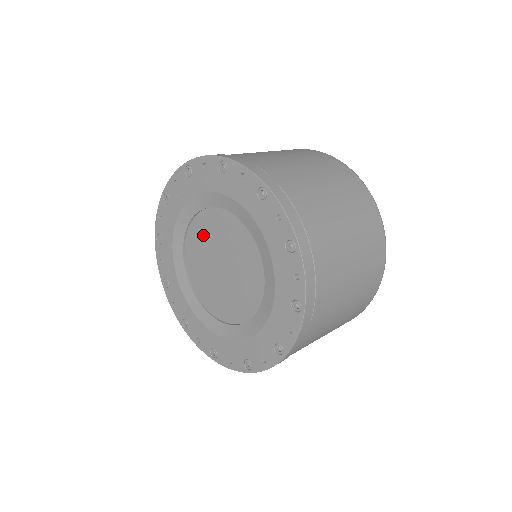
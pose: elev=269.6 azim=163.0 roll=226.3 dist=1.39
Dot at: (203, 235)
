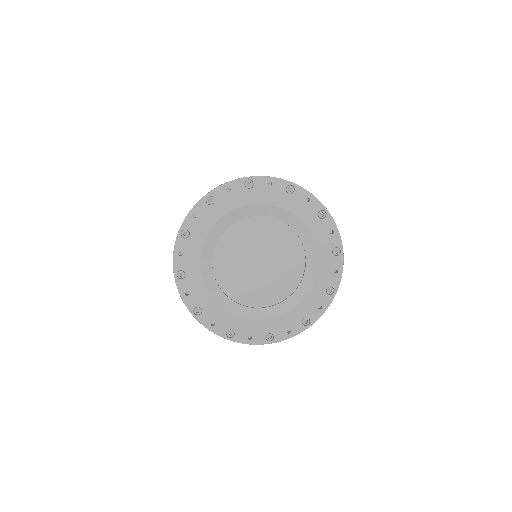
Dot at: (232, 247)
